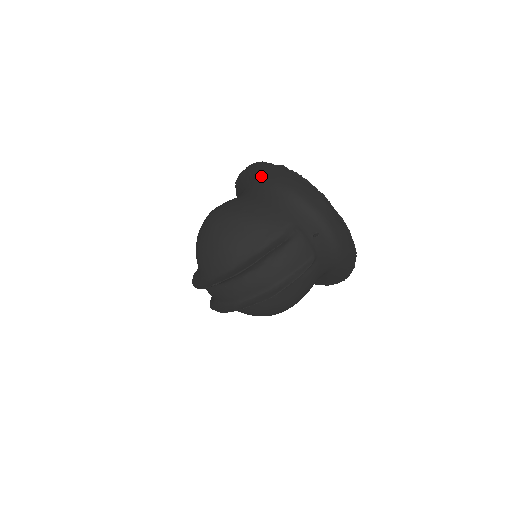
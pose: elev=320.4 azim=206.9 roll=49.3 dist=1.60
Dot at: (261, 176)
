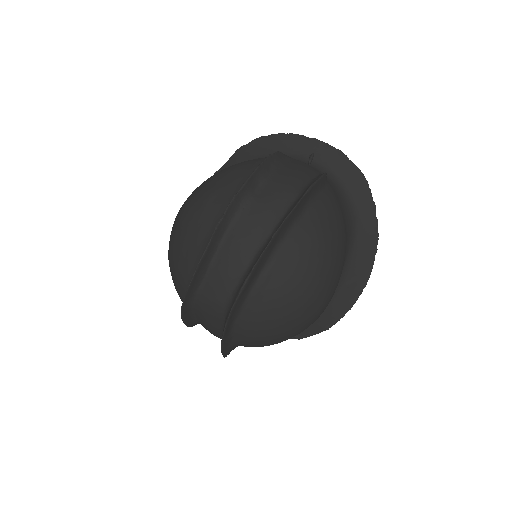
Dot at: occluded
